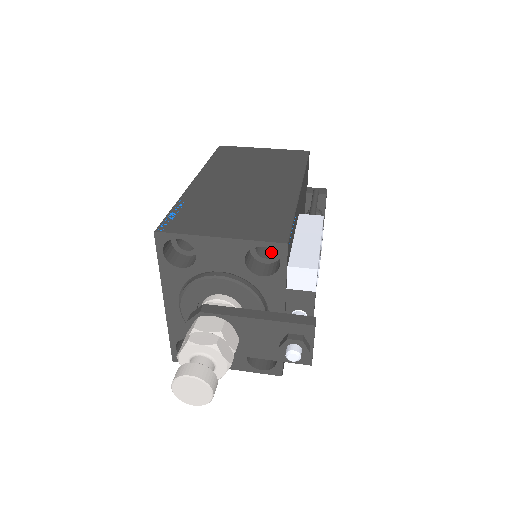
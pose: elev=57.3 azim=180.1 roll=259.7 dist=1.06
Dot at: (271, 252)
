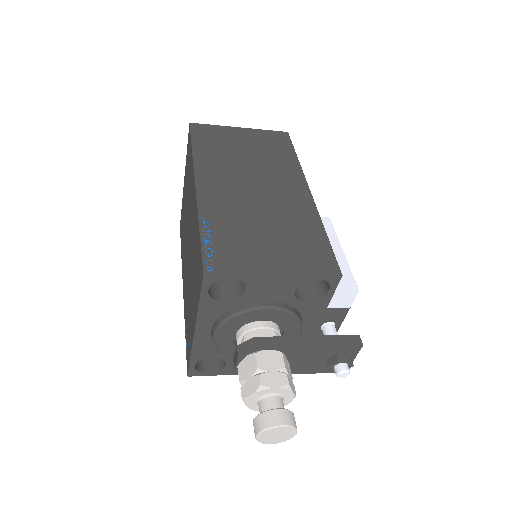
Dot at: occluded
